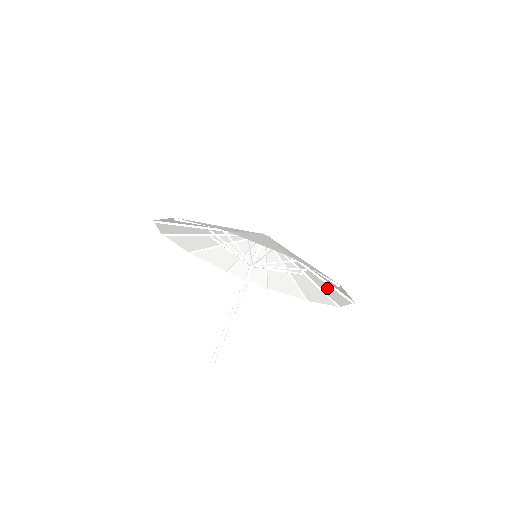
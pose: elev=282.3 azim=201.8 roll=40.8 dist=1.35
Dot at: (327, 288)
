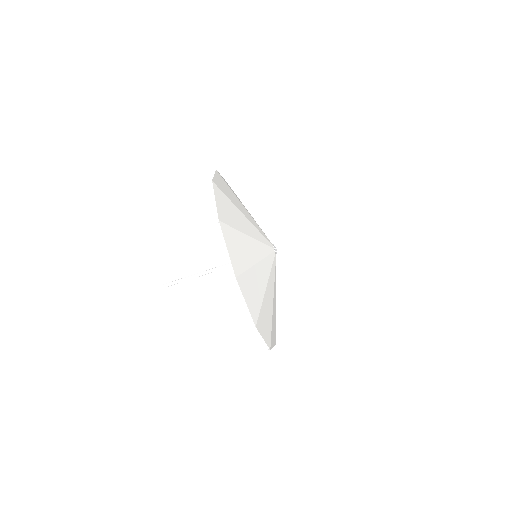
Dot at: occluded
